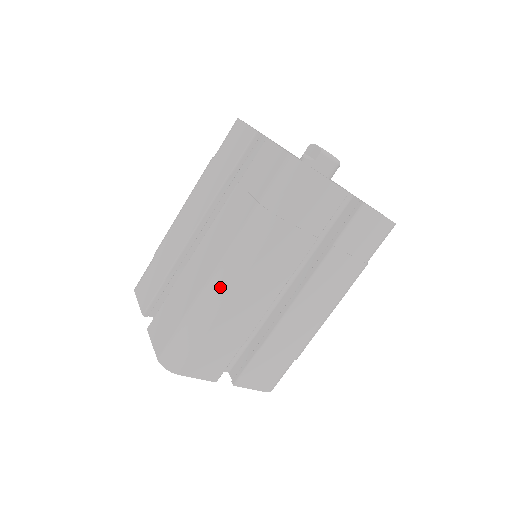
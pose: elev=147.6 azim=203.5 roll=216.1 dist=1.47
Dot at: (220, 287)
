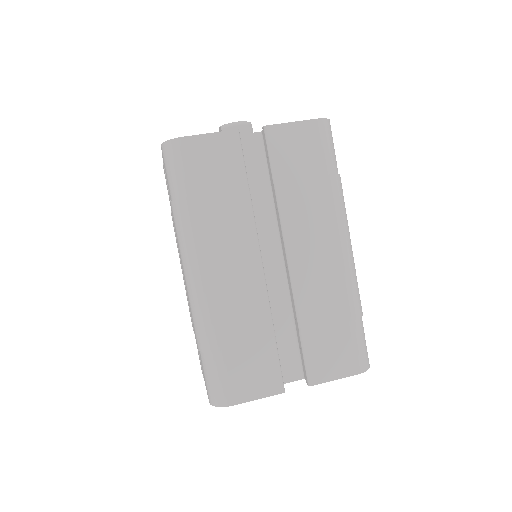
Dot at: (196, 295)
